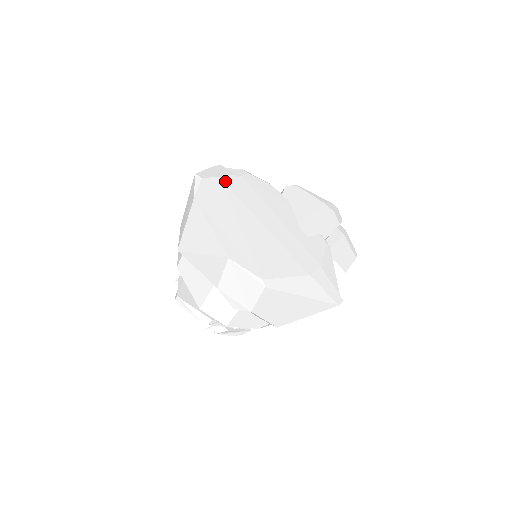
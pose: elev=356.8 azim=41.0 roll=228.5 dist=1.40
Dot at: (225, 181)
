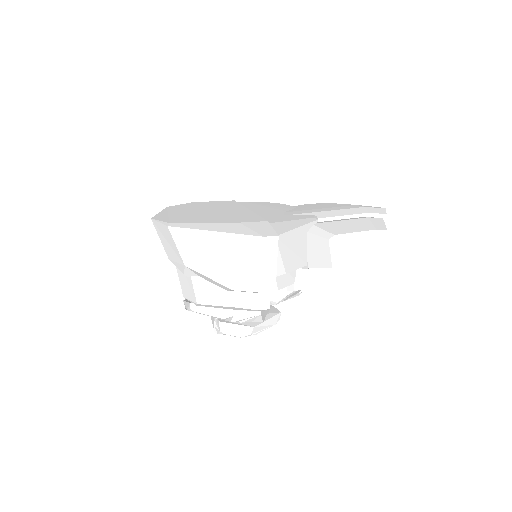
Dot at: (216, 202)
